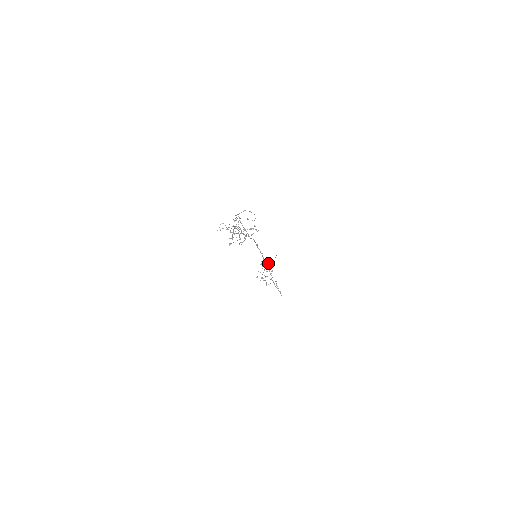
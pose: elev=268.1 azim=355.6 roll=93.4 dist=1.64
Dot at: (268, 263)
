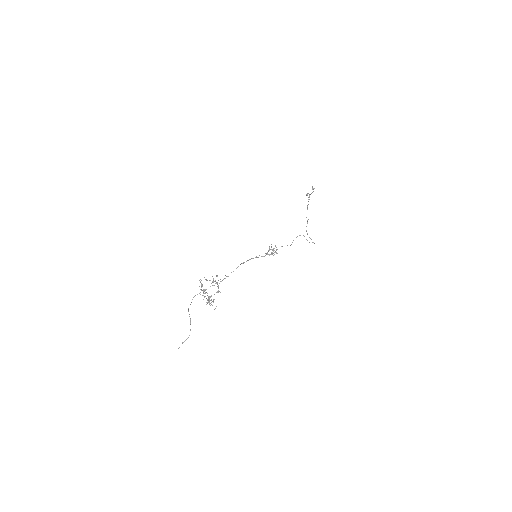
Dot at: occluded
